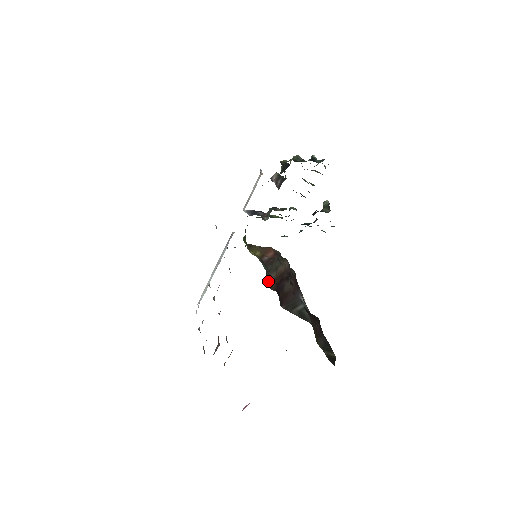
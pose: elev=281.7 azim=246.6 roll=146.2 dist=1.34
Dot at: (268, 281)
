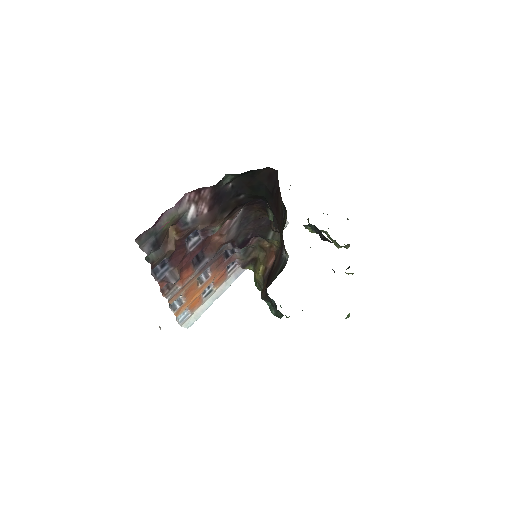
Dot at: (262, 289)
